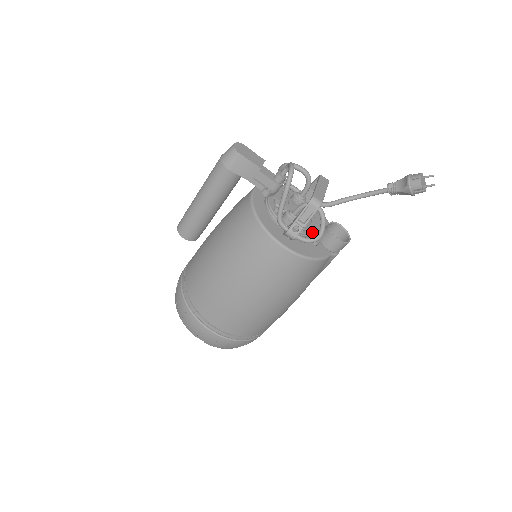
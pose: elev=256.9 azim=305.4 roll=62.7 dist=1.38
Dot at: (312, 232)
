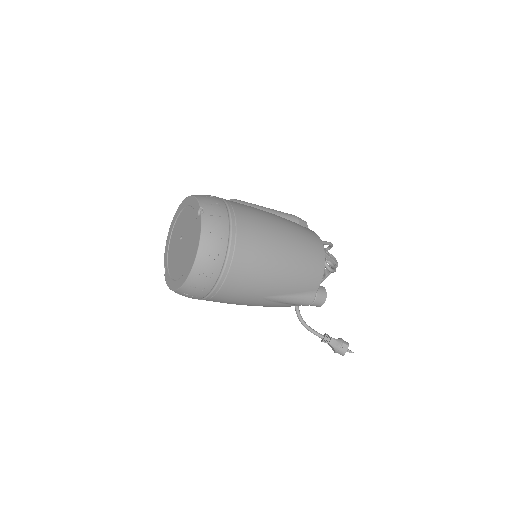
Dot at: occluded
